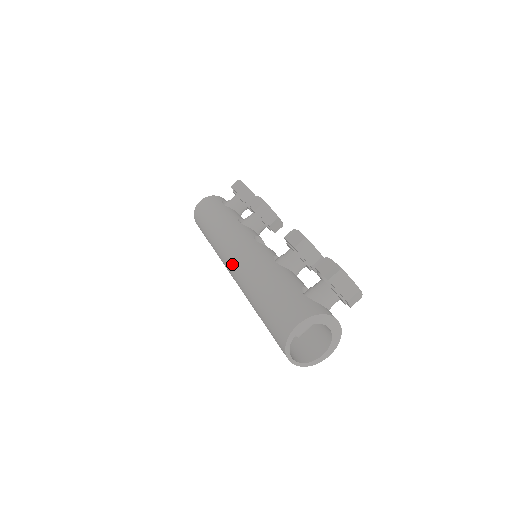
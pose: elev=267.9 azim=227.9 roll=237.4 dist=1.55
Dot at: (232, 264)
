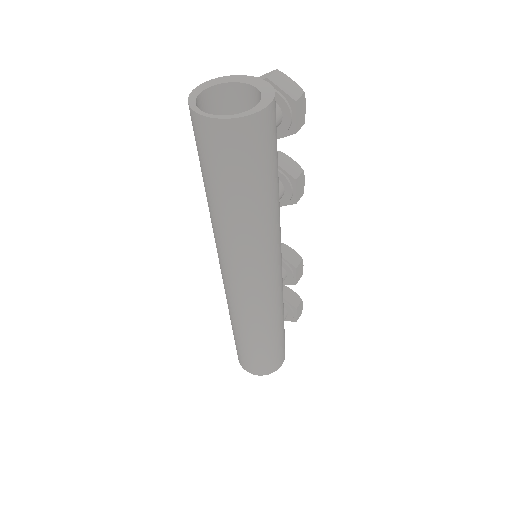
Dot at: occluded
